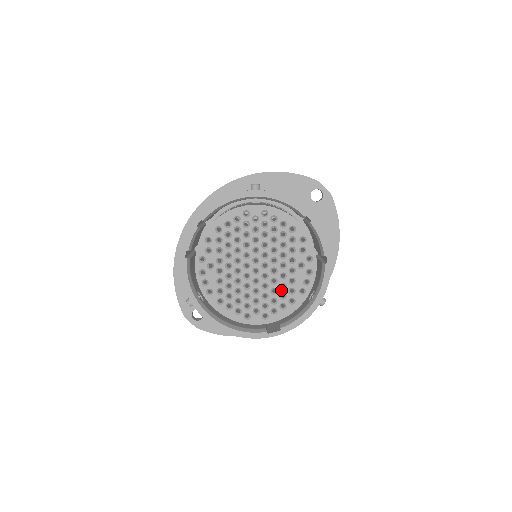
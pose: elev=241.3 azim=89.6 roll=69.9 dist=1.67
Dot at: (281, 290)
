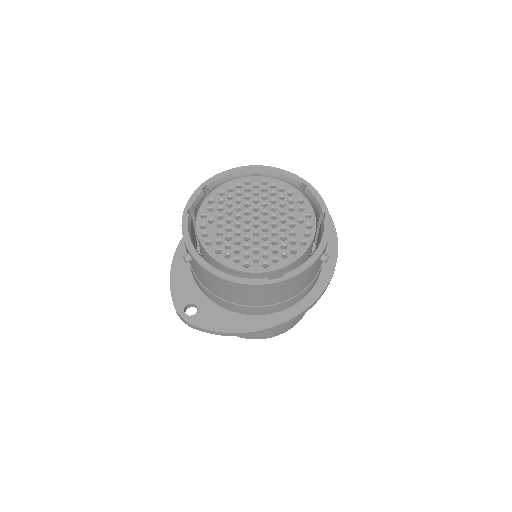
Dot at: (282, 241)
